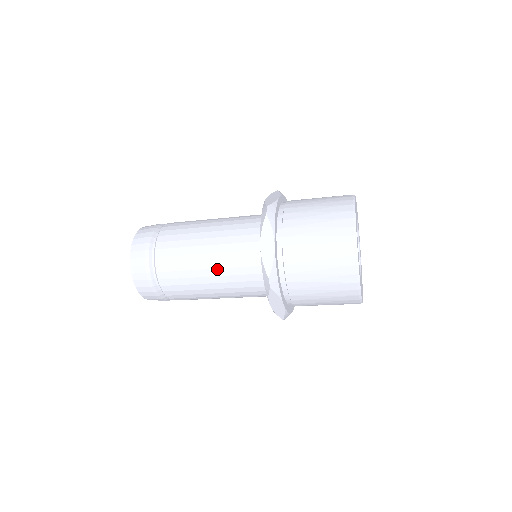
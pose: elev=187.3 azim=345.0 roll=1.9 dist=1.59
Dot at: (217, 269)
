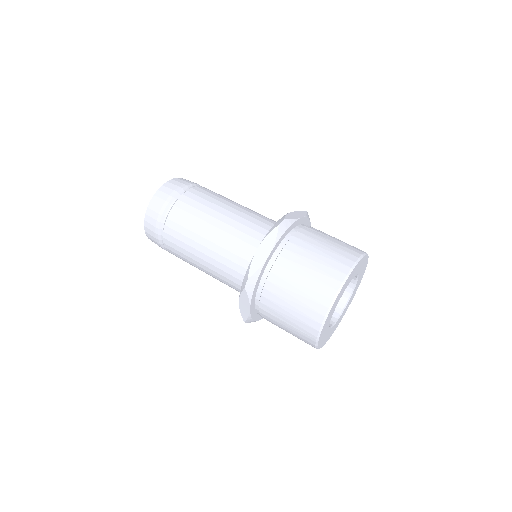
Dot at: (213, 276)
